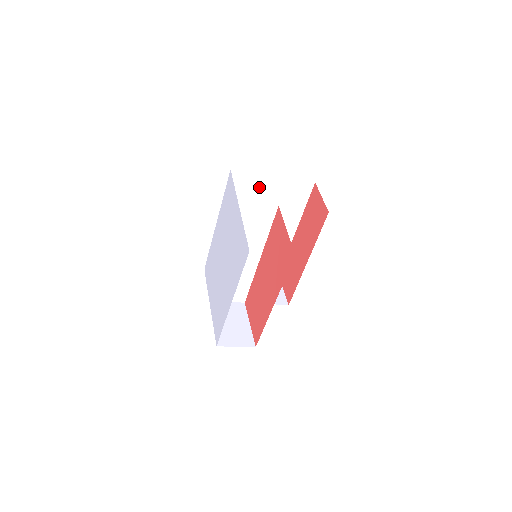
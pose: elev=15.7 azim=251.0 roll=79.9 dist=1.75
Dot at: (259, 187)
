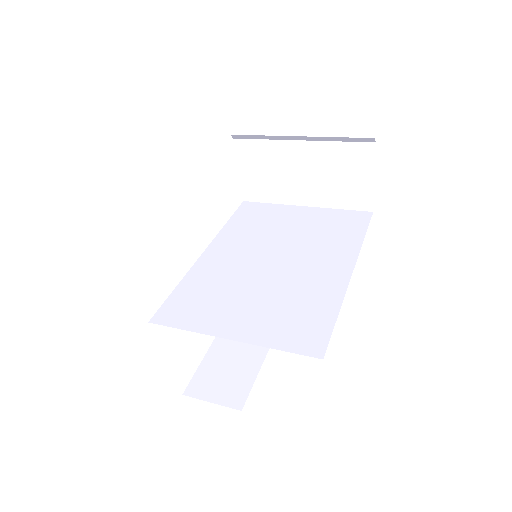
Dot at: occluded
